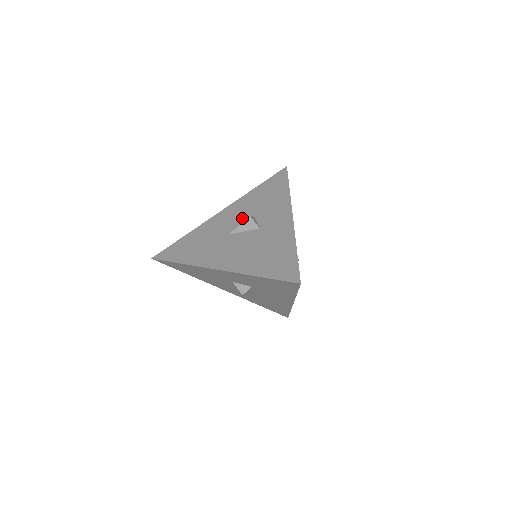
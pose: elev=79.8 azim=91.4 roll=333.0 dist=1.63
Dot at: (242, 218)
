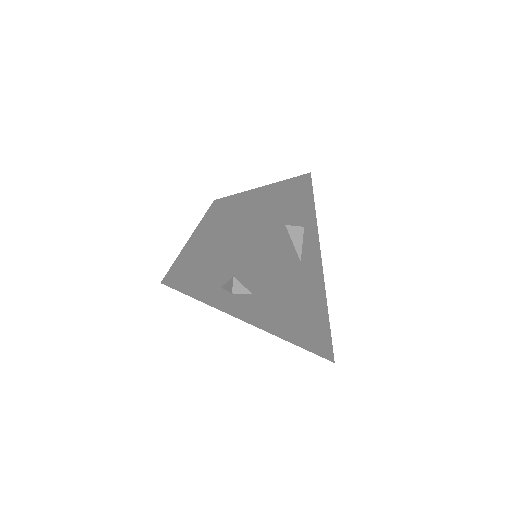
Dot at: (219, 273)
